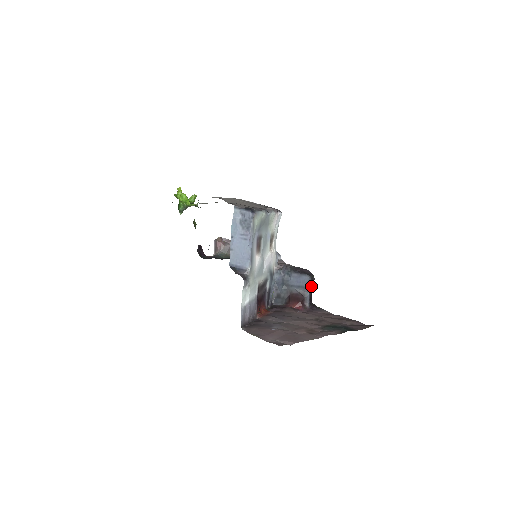
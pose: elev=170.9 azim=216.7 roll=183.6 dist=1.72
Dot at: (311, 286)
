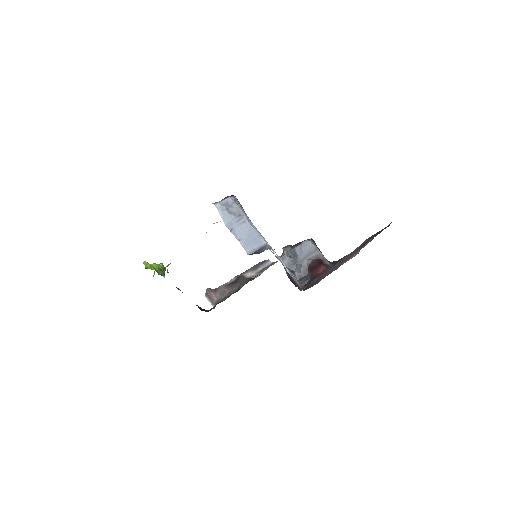
Dot at: occluded
